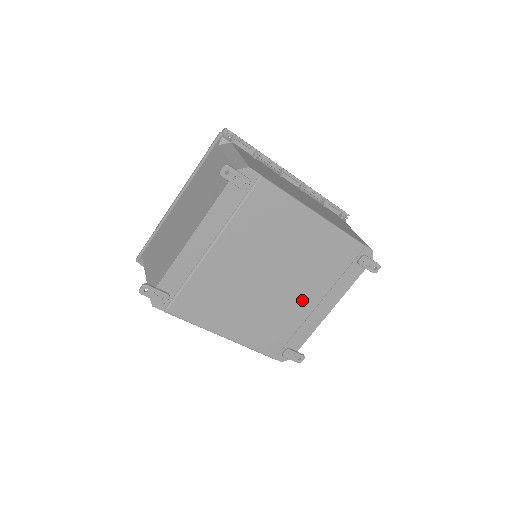
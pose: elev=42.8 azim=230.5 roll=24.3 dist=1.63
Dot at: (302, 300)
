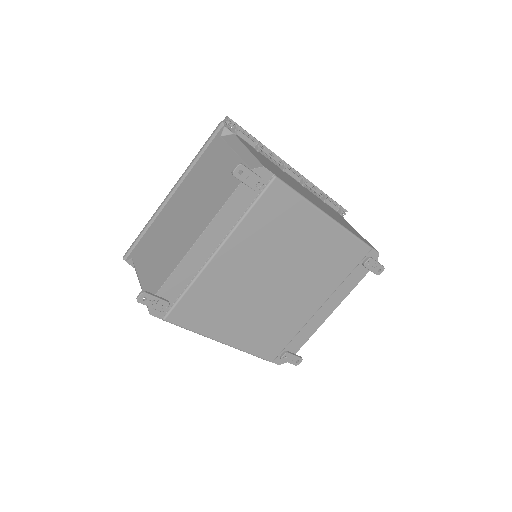
Dot at: (305, 303)
